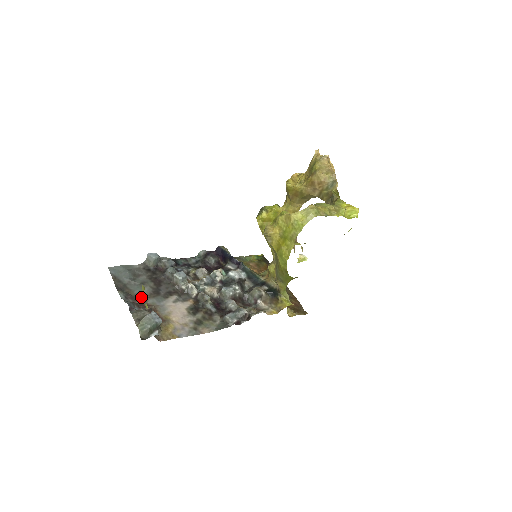
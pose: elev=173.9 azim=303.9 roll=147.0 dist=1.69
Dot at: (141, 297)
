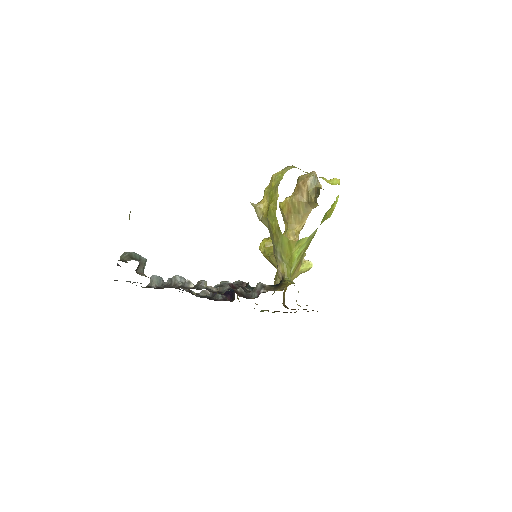
Dot at: occluded
